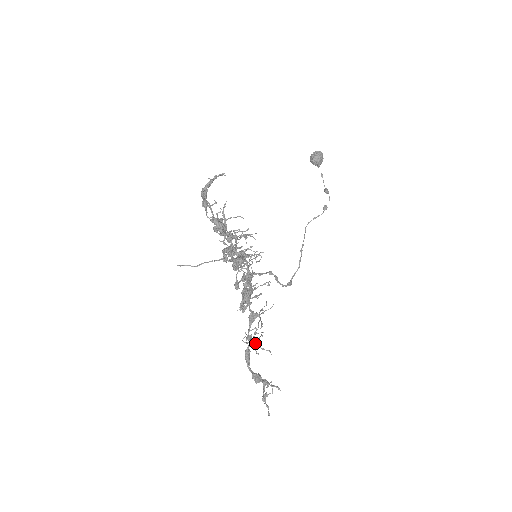
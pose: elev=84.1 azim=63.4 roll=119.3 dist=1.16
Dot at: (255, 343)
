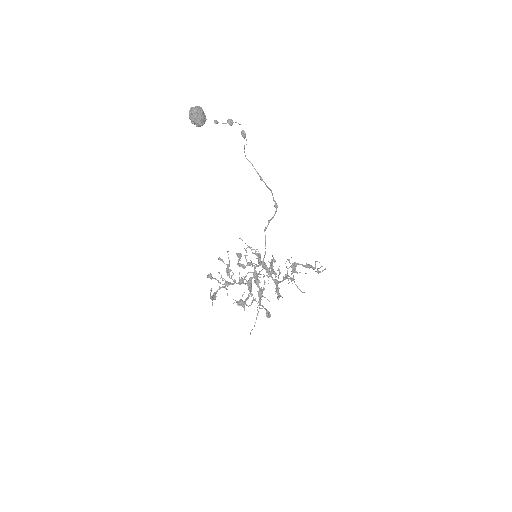
Dot at: (295, 272)
